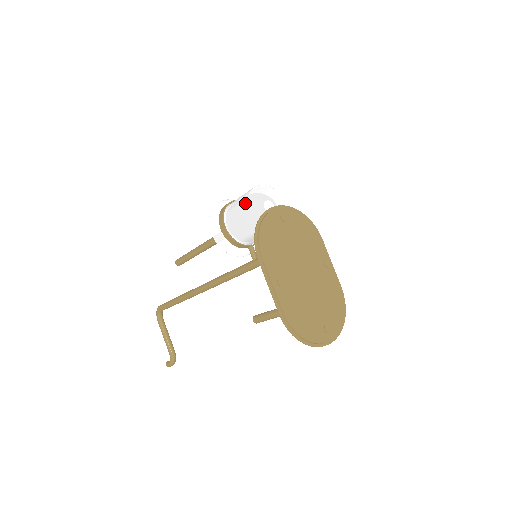
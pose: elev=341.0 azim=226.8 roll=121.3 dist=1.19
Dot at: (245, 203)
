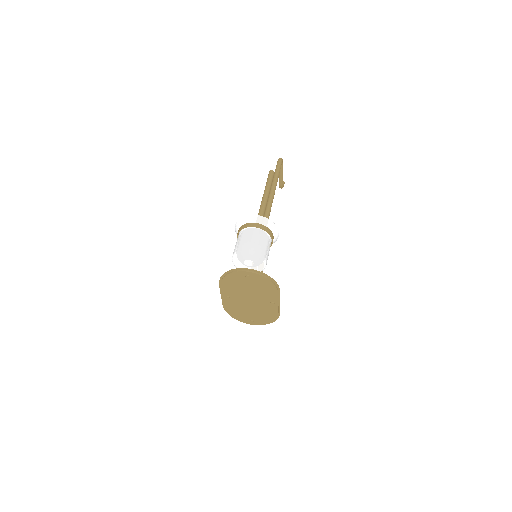
Dot at: (233, 253)
